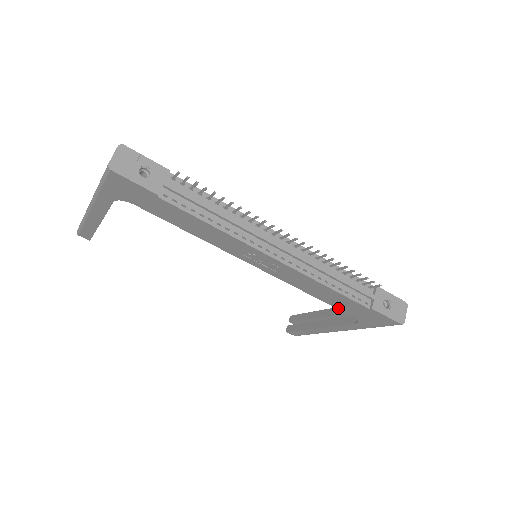
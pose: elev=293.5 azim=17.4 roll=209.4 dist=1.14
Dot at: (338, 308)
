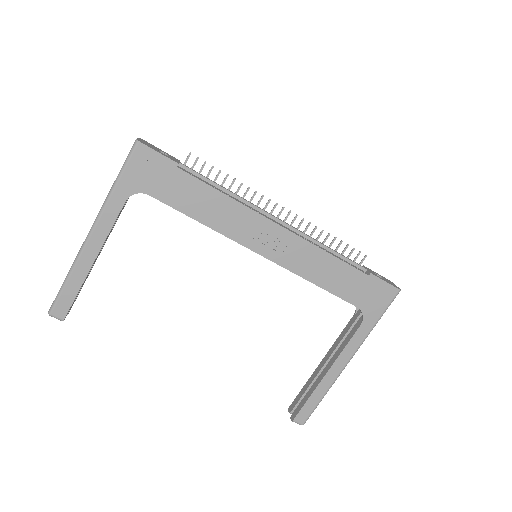
Dot at: (342, 297)
